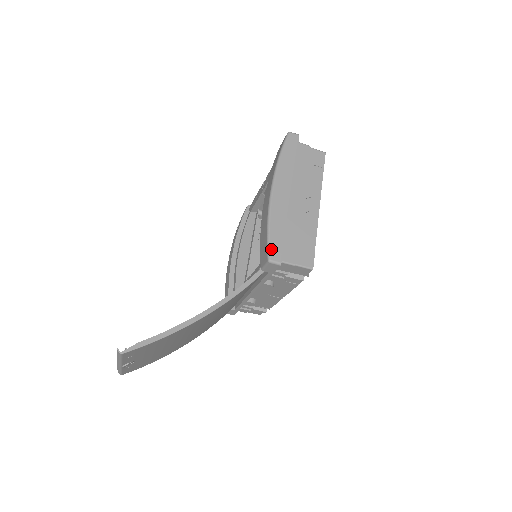
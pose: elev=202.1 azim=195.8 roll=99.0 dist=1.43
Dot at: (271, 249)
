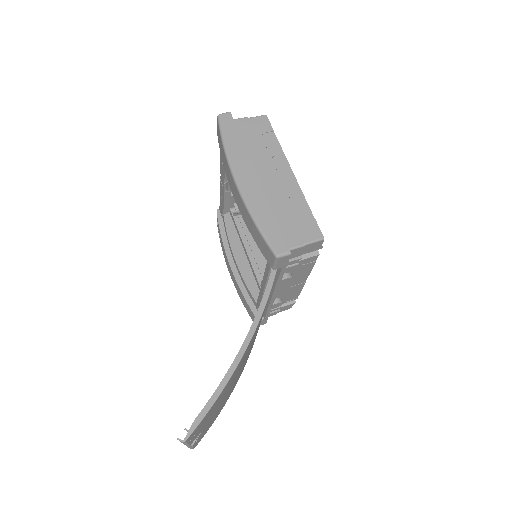
Dot at: (272, 243)
